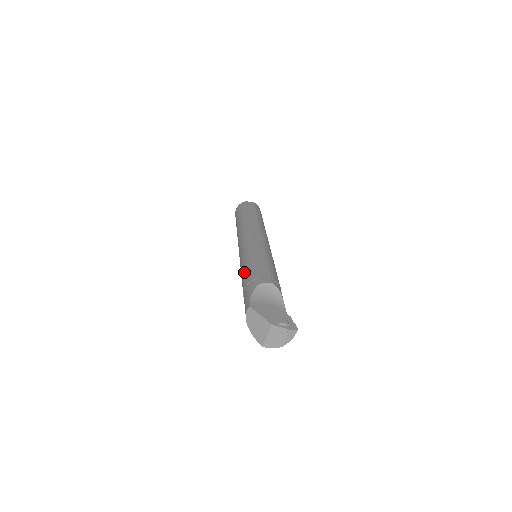
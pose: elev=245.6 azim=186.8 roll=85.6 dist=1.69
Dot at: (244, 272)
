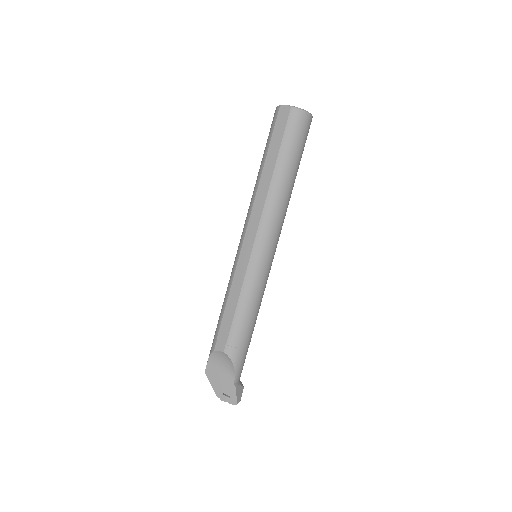
Dot at: occluded
